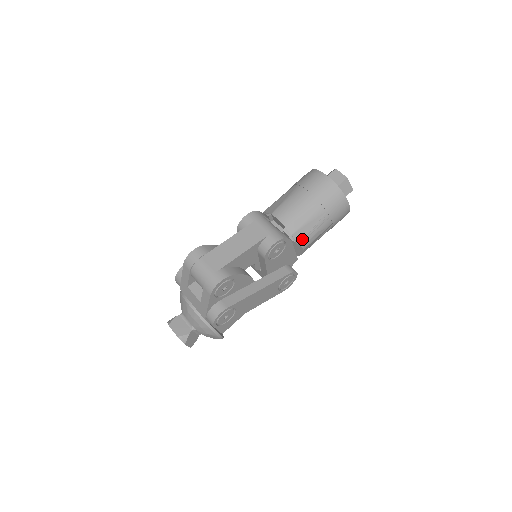
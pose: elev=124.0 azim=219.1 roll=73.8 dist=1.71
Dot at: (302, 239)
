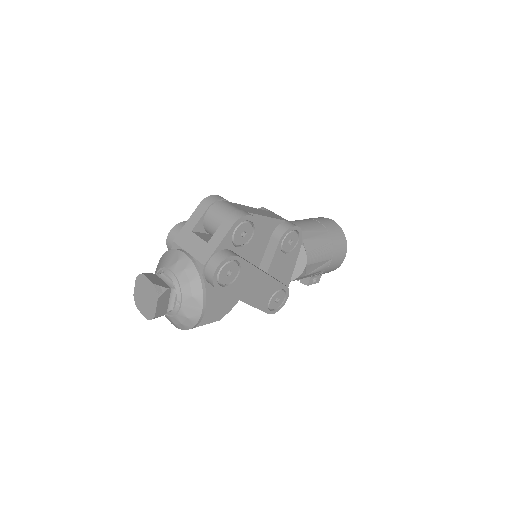
Dot at: (310, 250)
